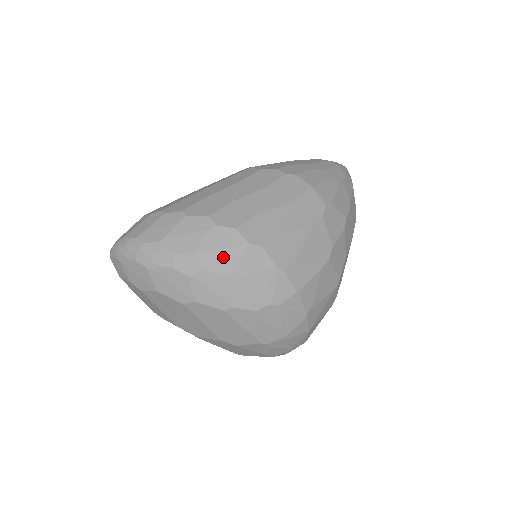
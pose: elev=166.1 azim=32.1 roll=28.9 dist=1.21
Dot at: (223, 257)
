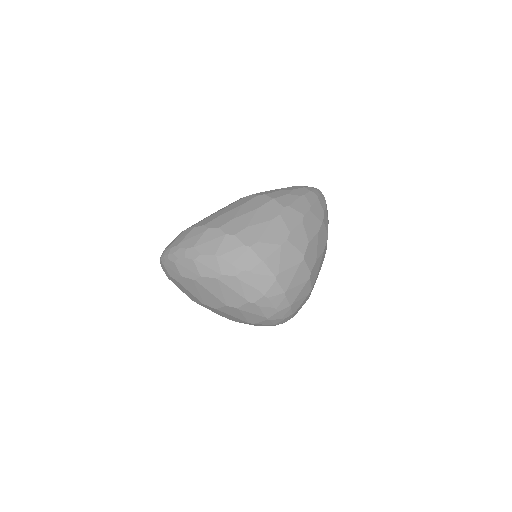
Dot at: (211, 245)
